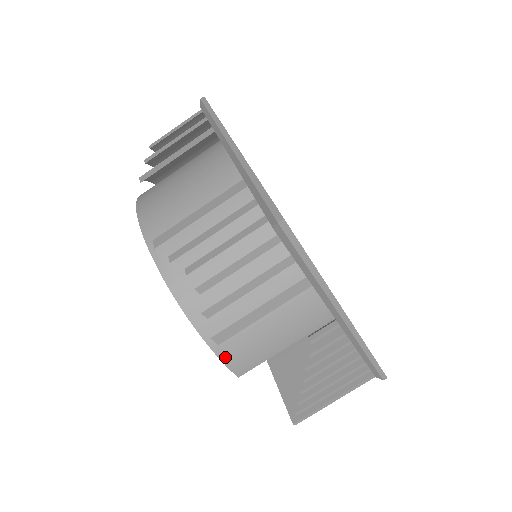
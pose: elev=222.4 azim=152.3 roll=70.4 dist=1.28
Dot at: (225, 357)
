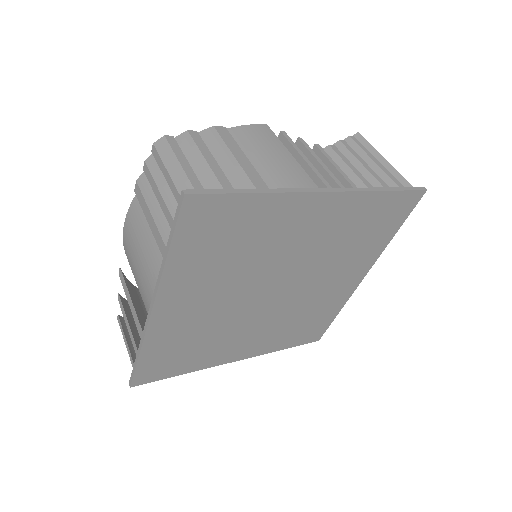
Dot at: occluded
